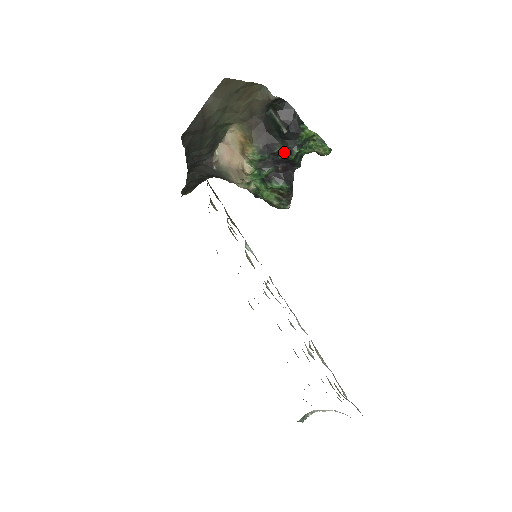
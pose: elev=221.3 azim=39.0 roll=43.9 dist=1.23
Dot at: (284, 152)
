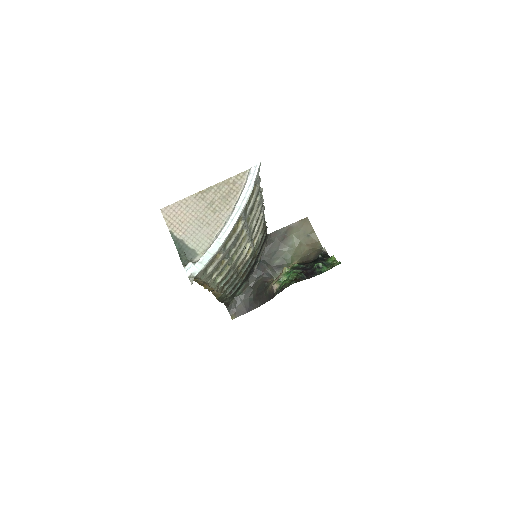
Dot at: (313, 265)
